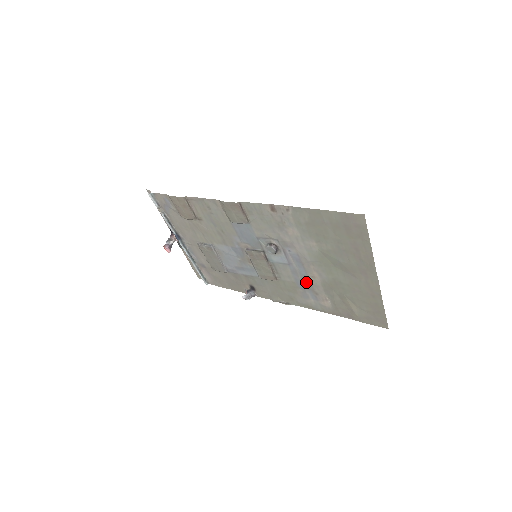
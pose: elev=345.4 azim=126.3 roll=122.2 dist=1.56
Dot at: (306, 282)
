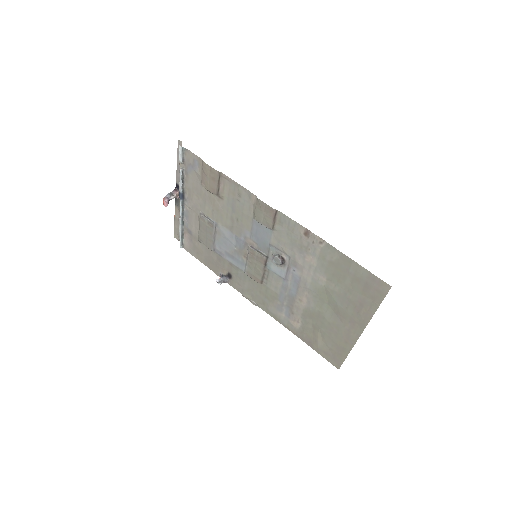
Dot at: (290, 300)
